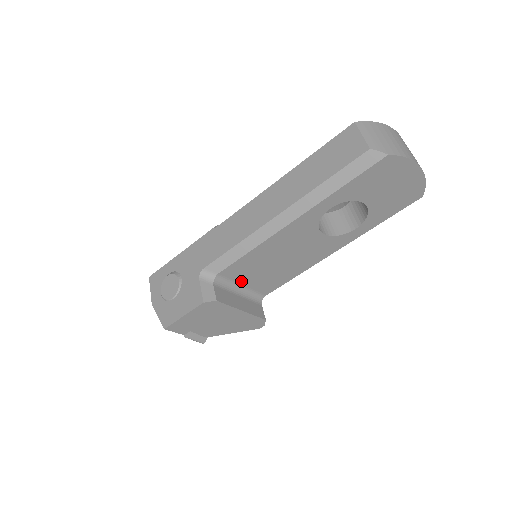
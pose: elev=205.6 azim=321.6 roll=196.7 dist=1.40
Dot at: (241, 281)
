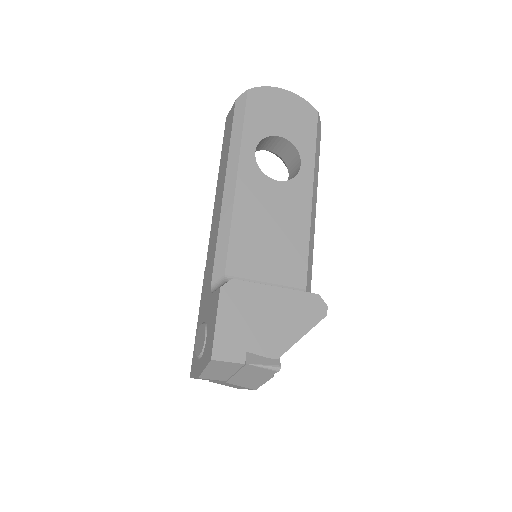
Dot at: (258, 278)
